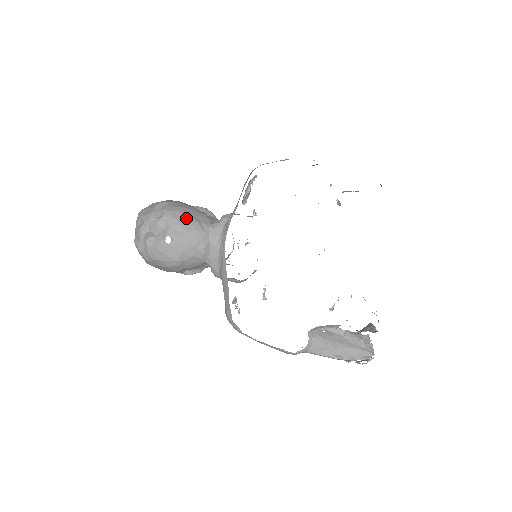
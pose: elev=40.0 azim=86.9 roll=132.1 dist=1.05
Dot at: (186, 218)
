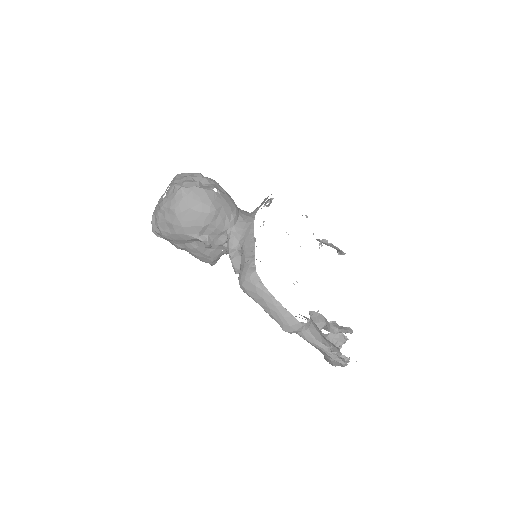
Dot at: occluded
